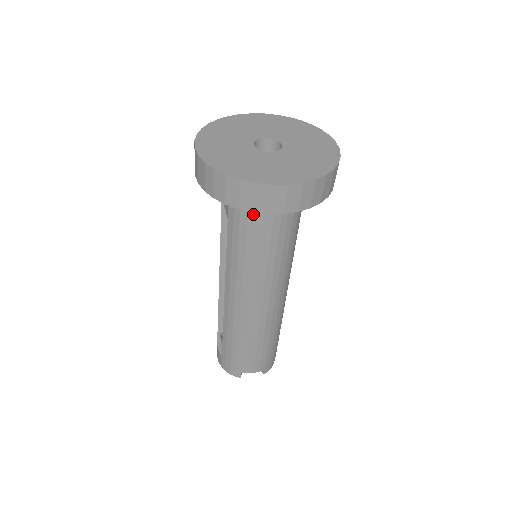
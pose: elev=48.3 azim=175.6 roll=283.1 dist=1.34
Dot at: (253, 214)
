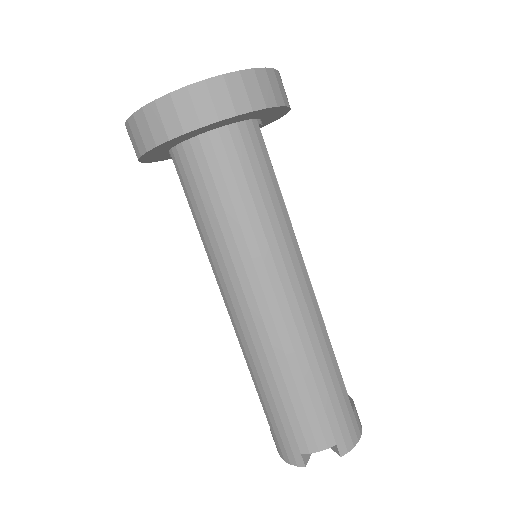
Dot at: (195, 167)
